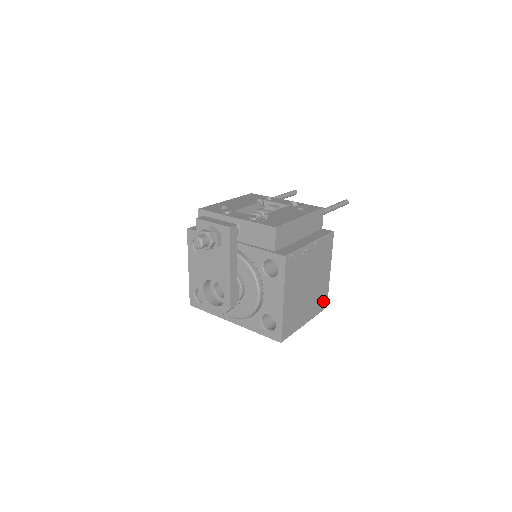
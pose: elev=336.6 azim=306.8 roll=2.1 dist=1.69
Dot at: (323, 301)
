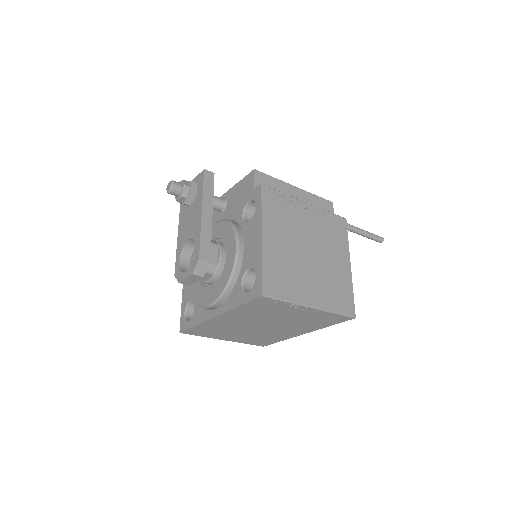
Dot at: (345, 301)
